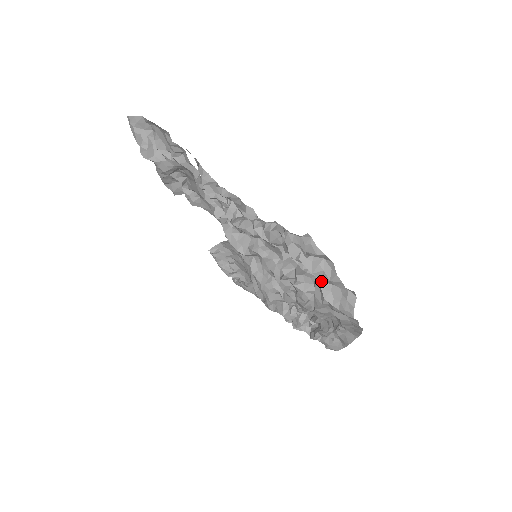
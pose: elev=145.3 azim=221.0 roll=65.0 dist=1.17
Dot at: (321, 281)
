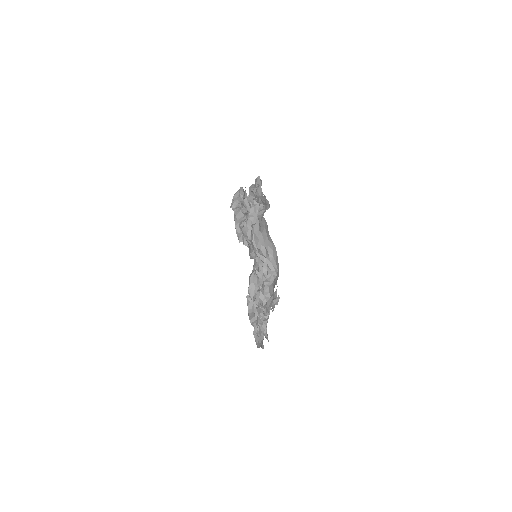
Dot at: (261, 209)
